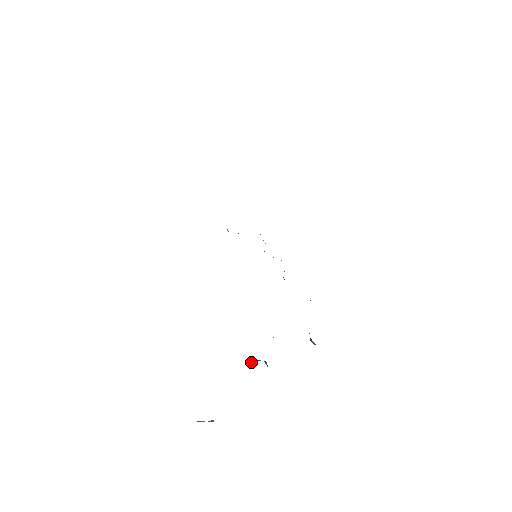
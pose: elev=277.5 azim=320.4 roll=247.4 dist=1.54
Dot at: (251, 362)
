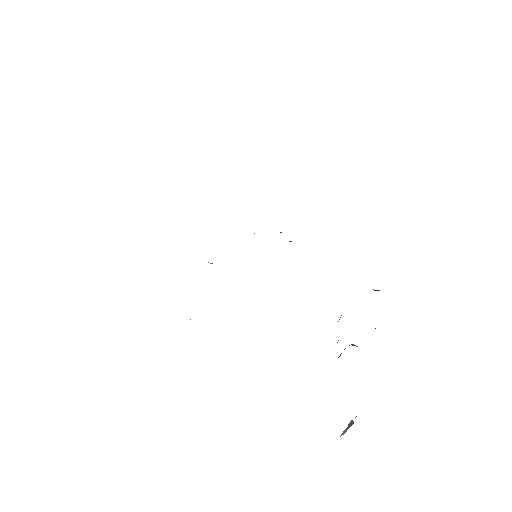
Dot at: (340, 355)
